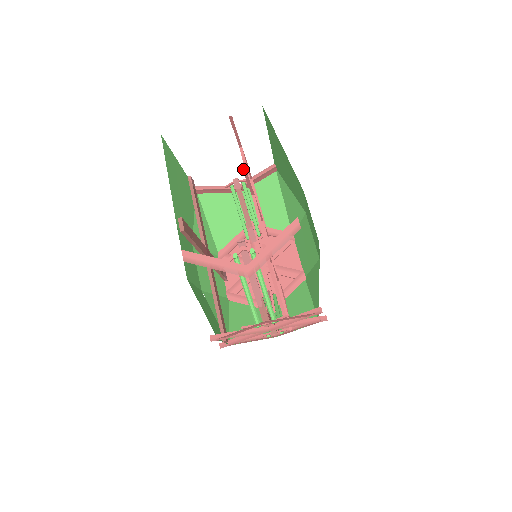
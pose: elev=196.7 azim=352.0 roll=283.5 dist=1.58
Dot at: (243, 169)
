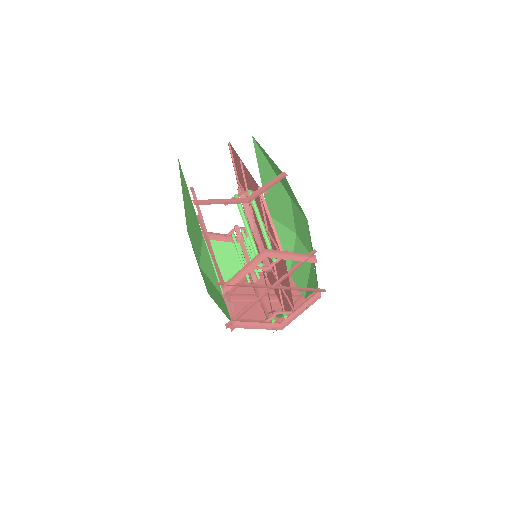
Dot at: (240, 160)
